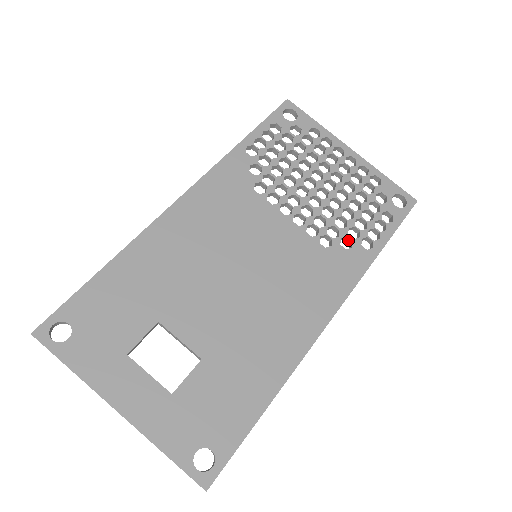
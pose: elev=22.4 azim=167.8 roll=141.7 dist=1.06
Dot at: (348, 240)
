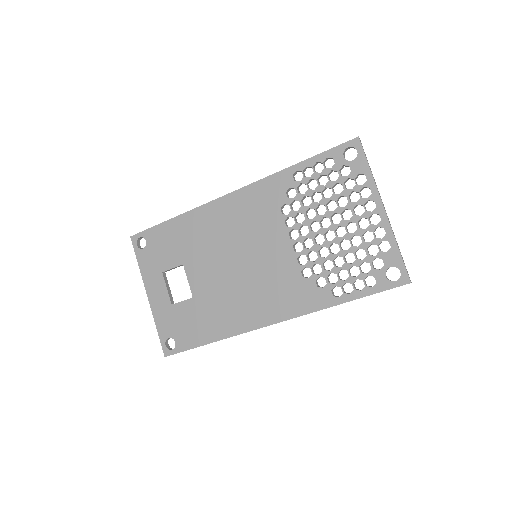
Dot at: (327, 280)
